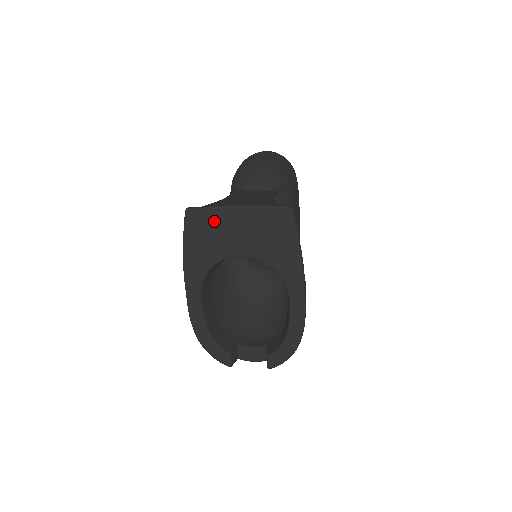
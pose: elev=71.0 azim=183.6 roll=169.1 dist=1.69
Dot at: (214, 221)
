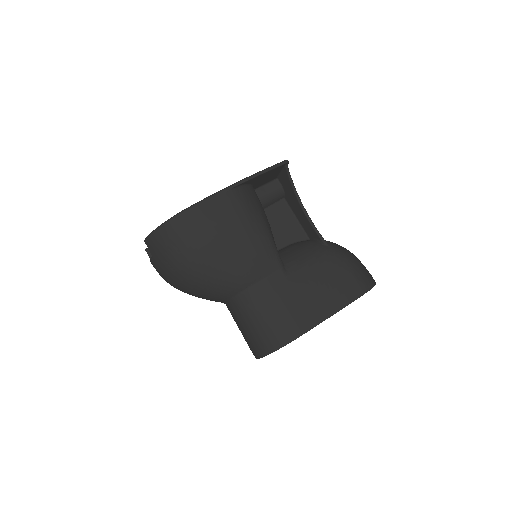
Dot at: occluded
